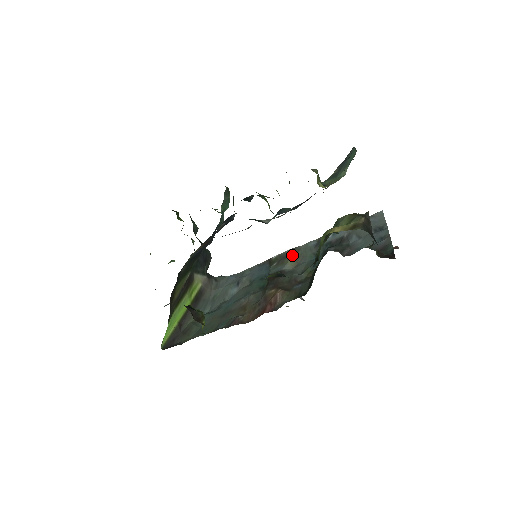
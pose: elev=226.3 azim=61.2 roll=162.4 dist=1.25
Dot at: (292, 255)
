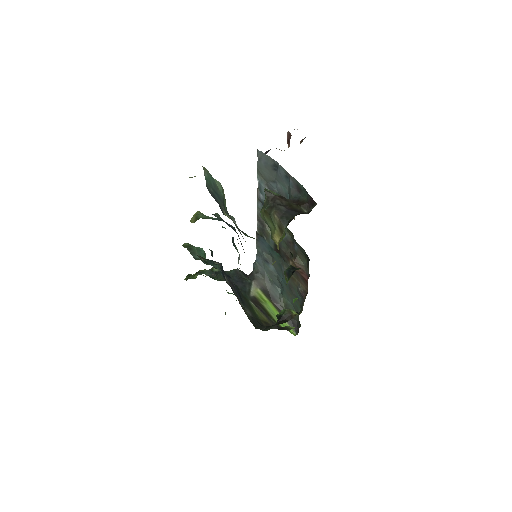
Dot at: (263, 223)
